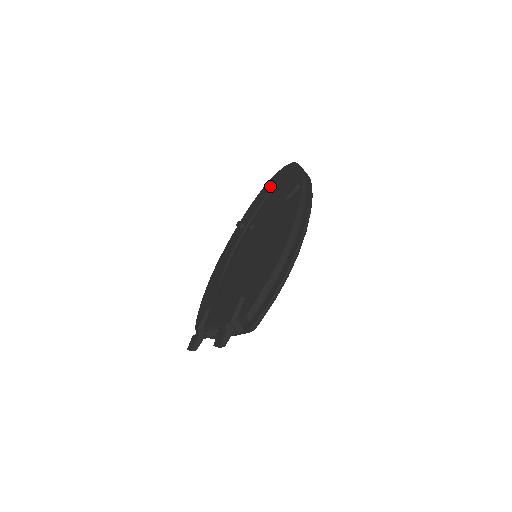
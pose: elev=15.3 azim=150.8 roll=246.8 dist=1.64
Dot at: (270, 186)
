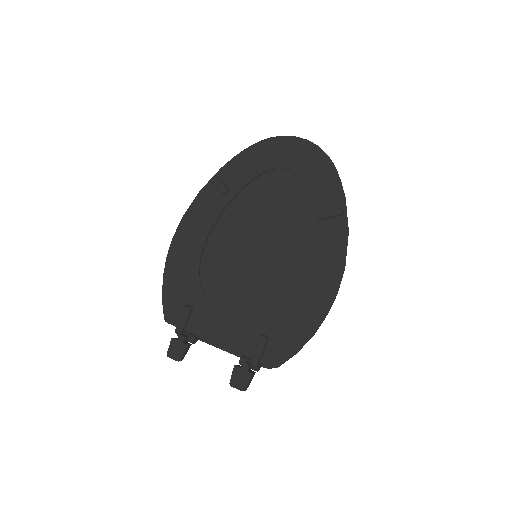
Dot at: (275, 154)
